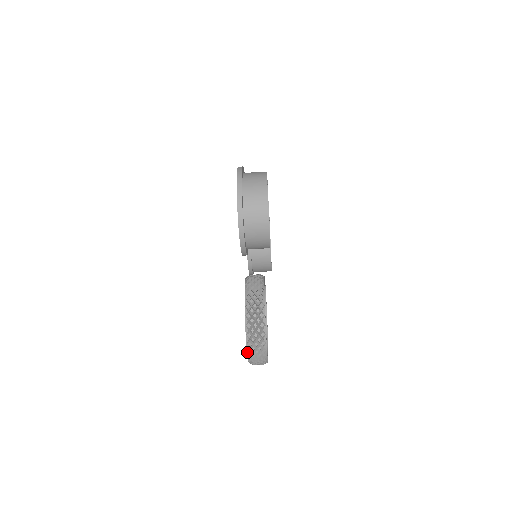
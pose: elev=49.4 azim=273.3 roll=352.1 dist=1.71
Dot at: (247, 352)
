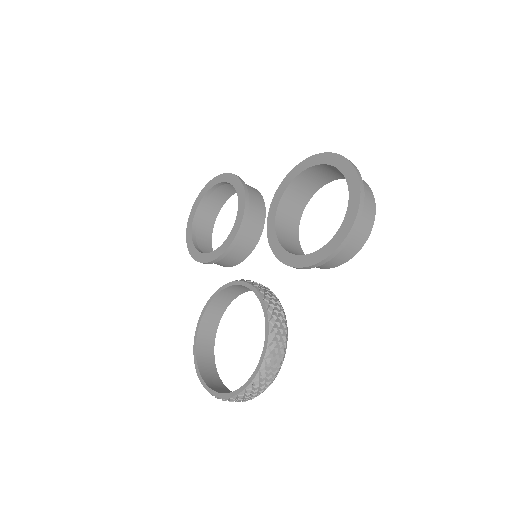
Dot at: (243, 390)
